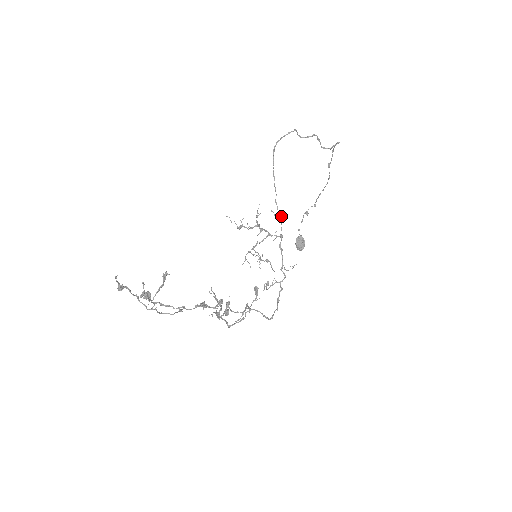
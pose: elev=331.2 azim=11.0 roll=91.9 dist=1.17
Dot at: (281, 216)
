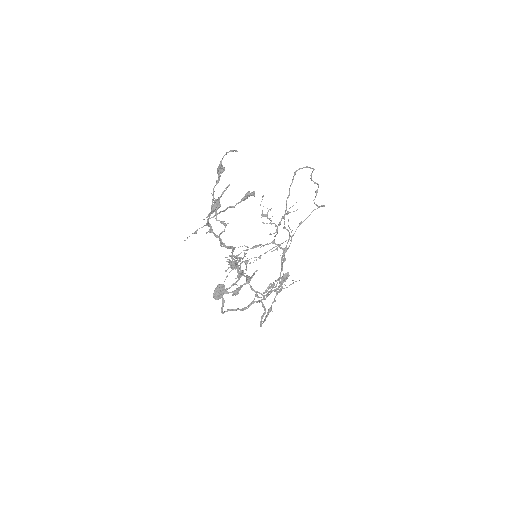
Dot at: occluded
